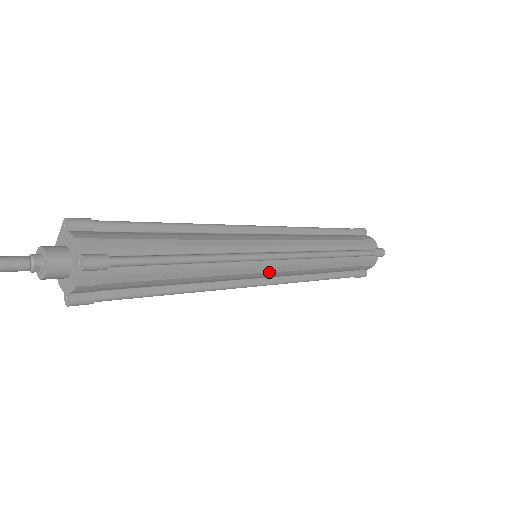
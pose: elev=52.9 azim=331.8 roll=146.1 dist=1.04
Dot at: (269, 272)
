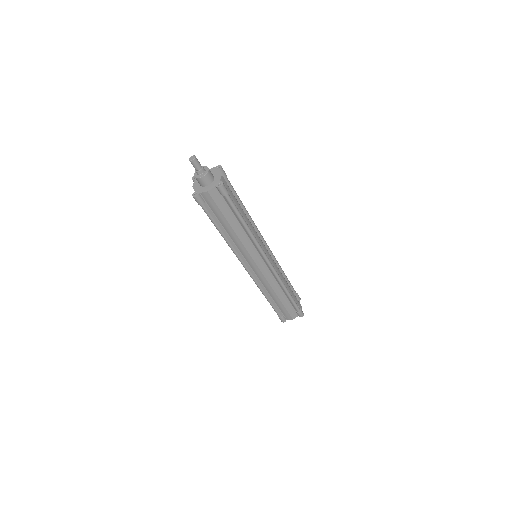
Dot at: (258, 267)
